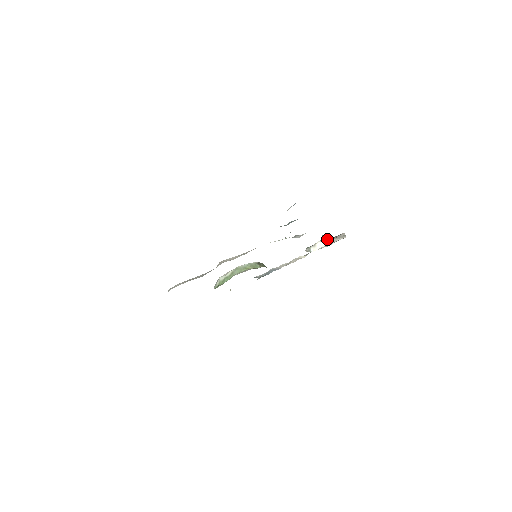
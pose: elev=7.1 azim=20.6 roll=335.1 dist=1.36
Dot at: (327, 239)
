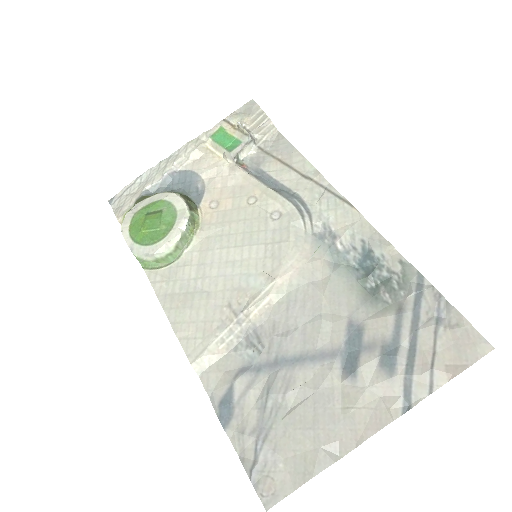
Dot at: (244, 126)
